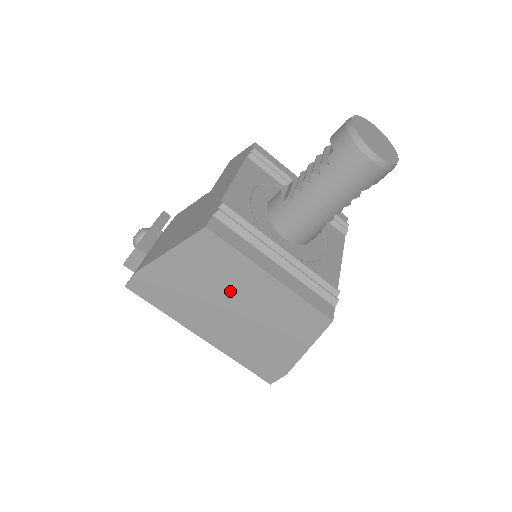
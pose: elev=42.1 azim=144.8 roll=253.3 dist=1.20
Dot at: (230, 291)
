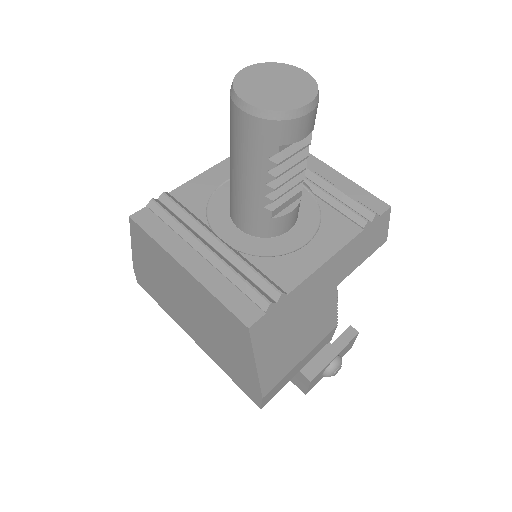
Dot at: (176, 287)
